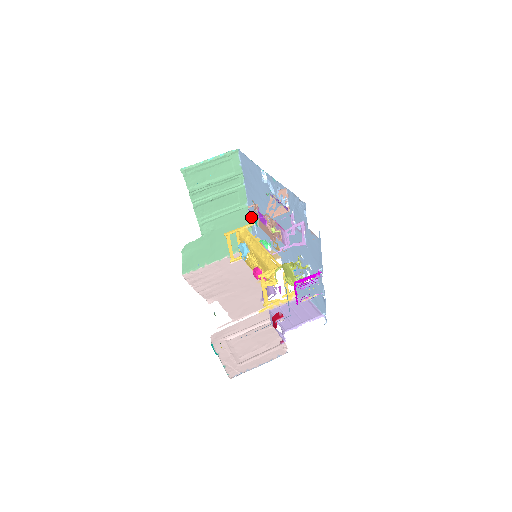
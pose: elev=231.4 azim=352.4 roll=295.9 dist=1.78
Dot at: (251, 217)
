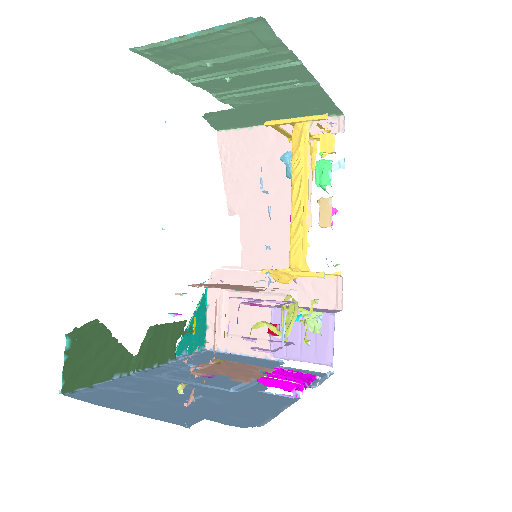
Dot at: occluded
